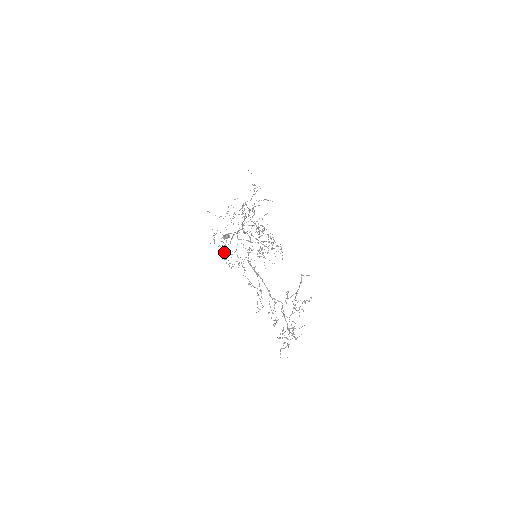
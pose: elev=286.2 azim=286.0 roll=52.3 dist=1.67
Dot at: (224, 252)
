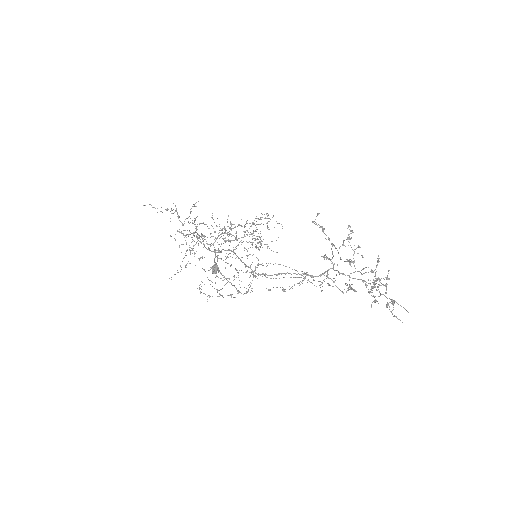
Dot at: occluded
